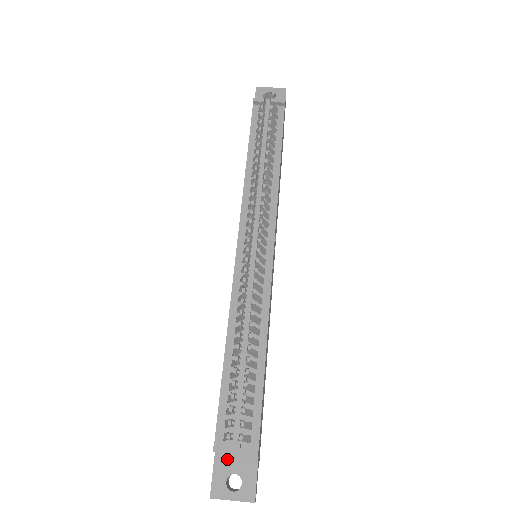
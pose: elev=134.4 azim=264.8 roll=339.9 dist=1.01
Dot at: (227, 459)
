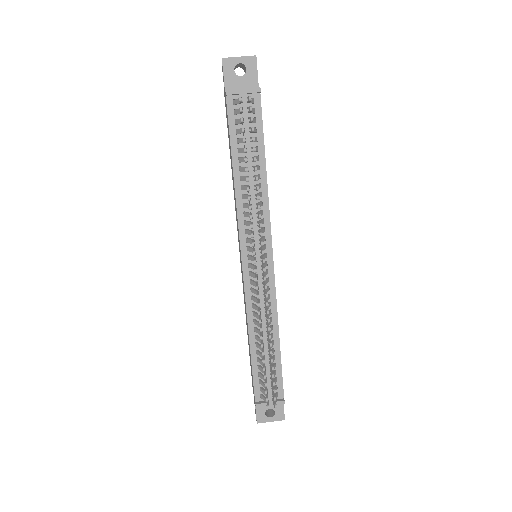
Dot at: occluded
